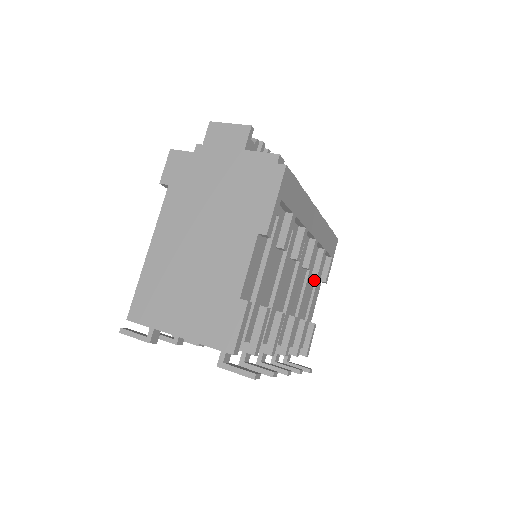
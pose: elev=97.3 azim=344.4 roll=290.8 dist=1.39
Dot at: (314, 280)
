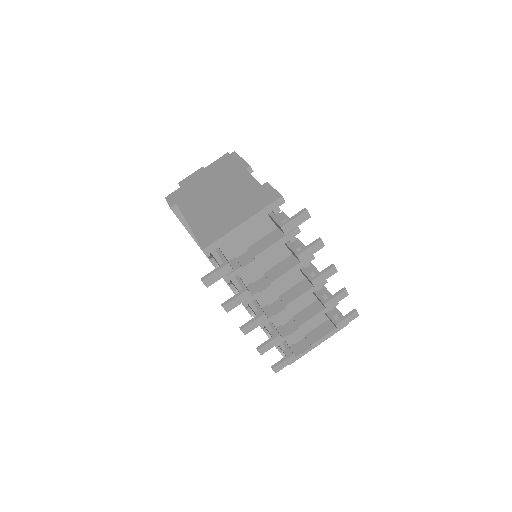
Dot at: occluded
